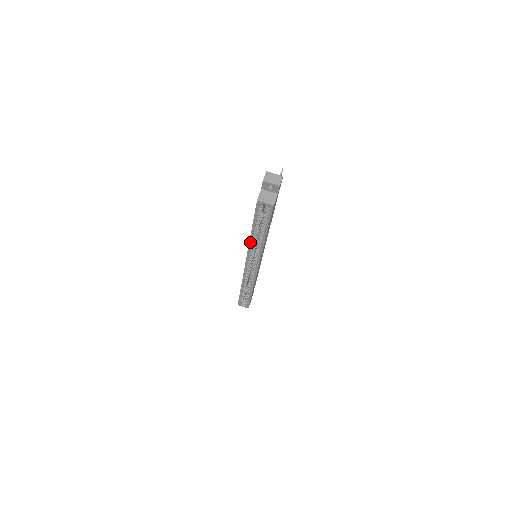
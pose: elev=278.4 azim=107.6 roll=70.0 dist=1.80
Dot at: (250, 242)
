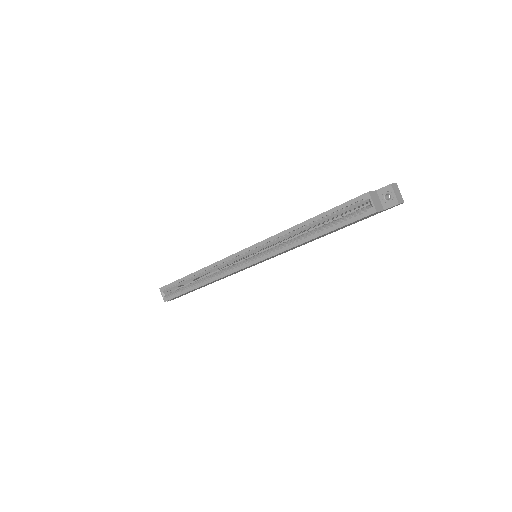
Dot at: (288, 230)
